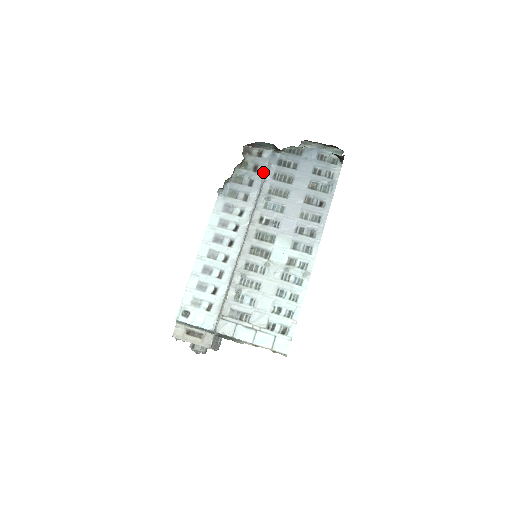
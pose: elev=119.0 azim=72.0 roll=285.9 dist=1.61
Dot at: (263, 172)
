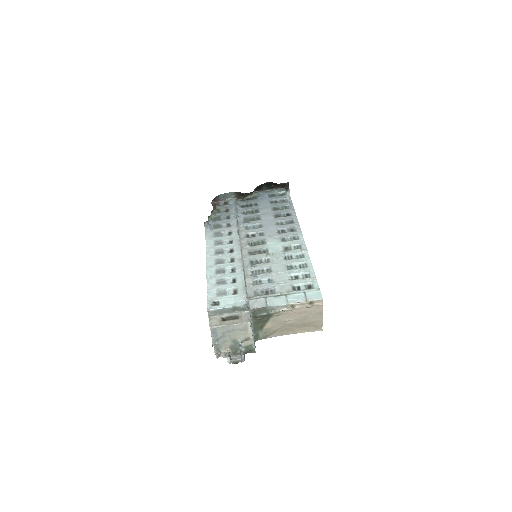
Dot at: (234, 210)
